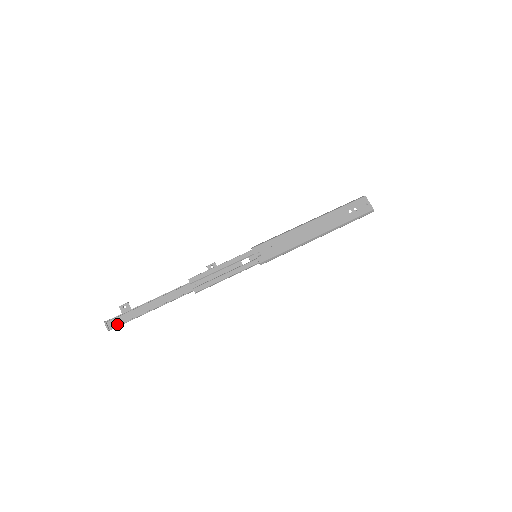
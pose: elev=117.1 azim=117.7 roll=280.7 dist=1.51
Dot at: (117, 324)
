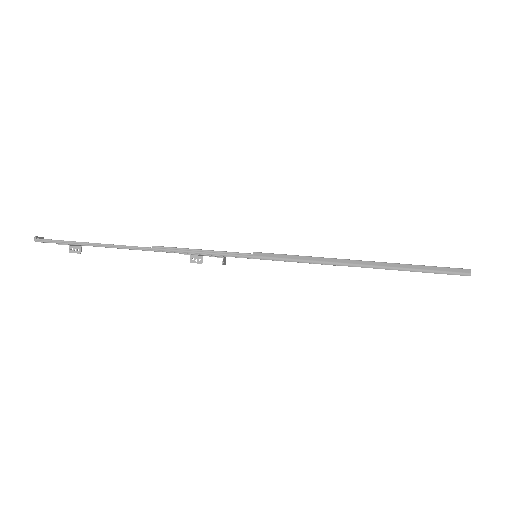
Dot at: (49, 240)
